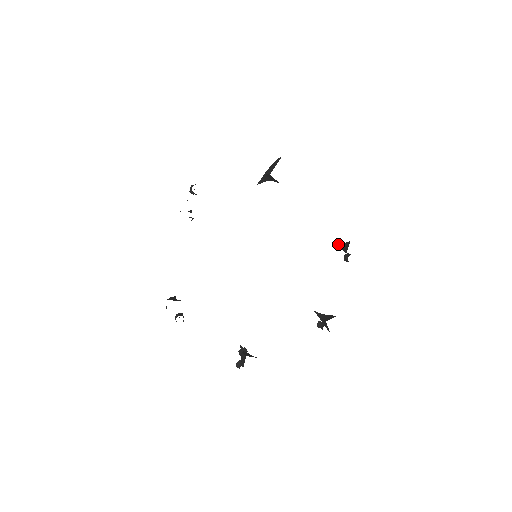
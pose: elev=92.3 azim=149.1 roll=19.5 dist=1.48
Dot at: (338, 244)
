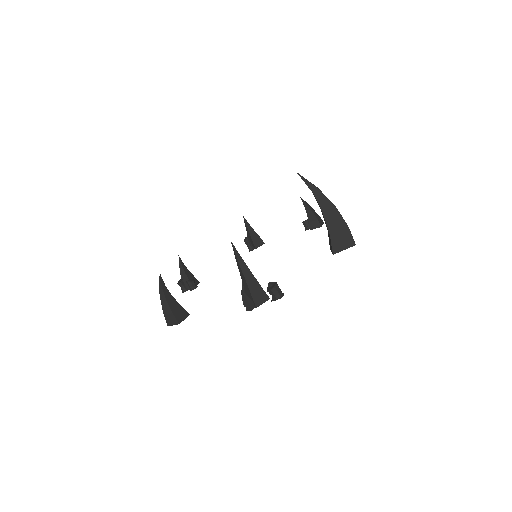
Dot at: (307, 204)
